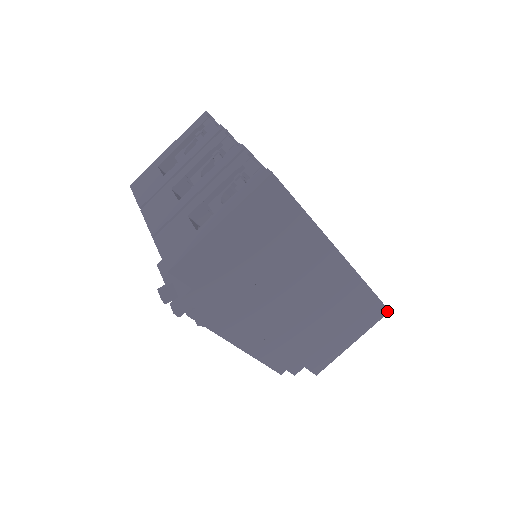
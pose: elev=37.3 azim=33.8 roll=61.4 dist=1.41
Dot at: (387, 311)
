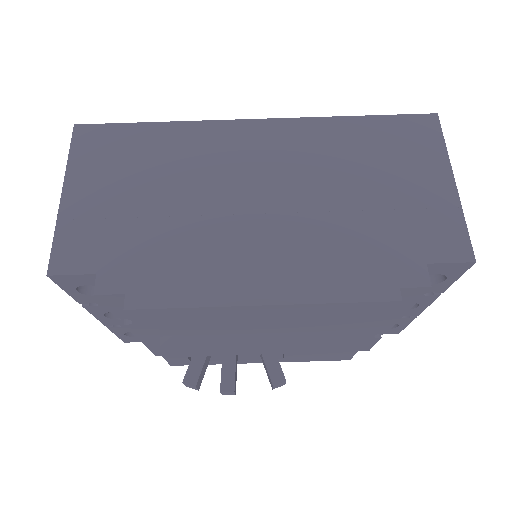
Dot at: (433, 117)
